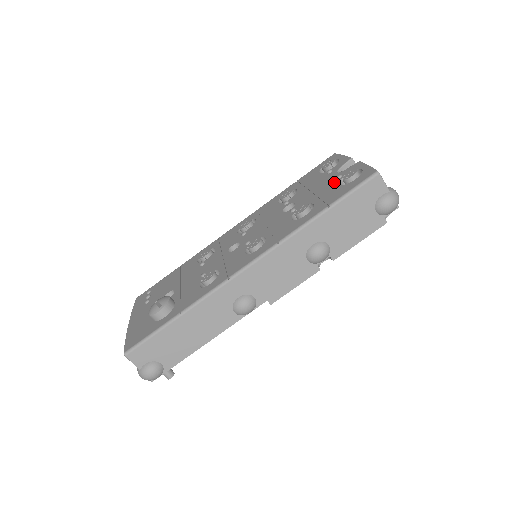
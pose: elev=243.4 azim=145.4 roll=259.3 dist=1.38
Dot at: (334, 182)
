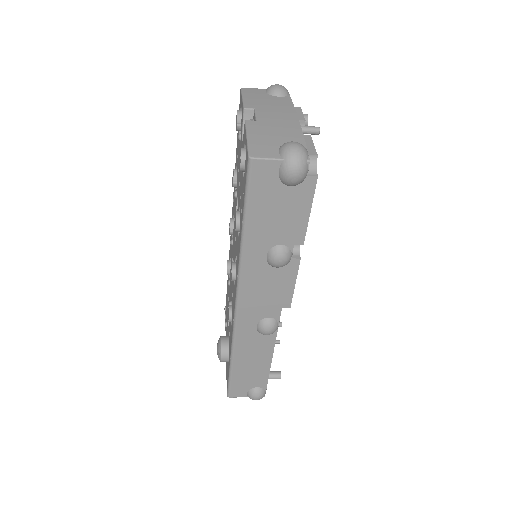
Dot at: occluded
